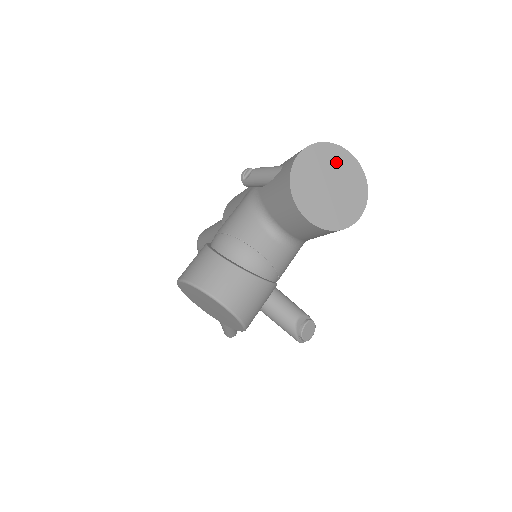
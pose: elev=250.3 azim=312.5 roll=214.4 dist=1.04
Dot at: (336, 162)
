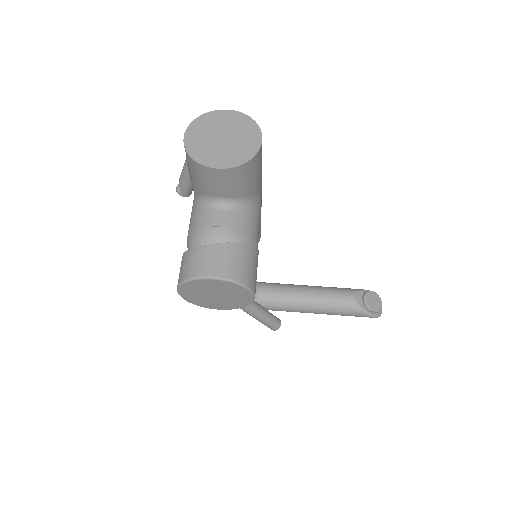
Dot at: (217, 122)
